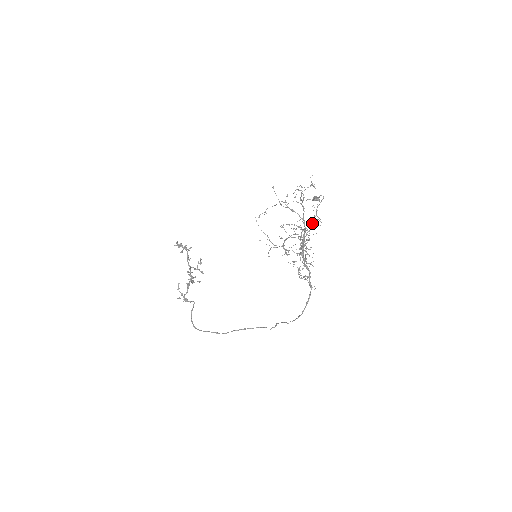
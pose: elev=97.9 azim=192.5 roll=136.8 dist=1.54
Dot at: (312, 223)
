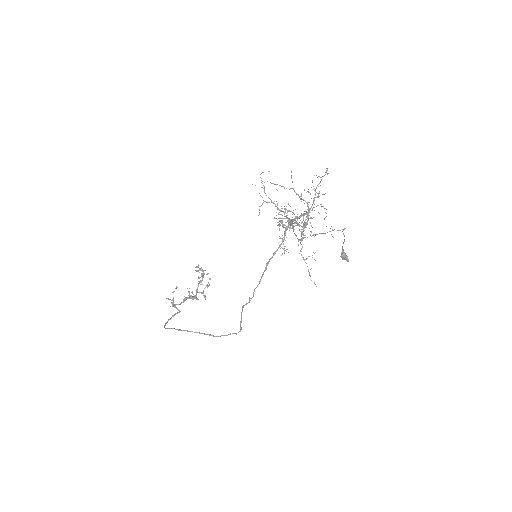
Dot at: occluded
